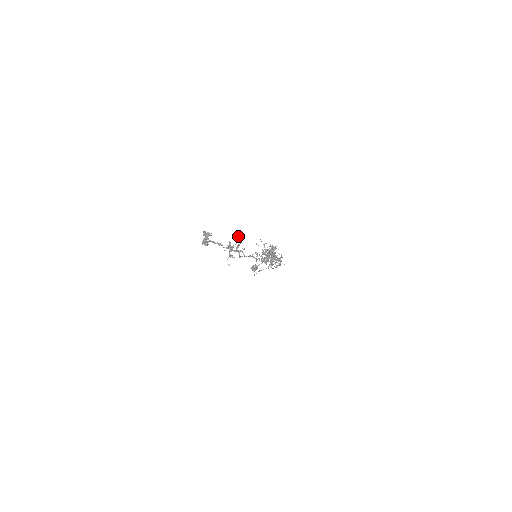
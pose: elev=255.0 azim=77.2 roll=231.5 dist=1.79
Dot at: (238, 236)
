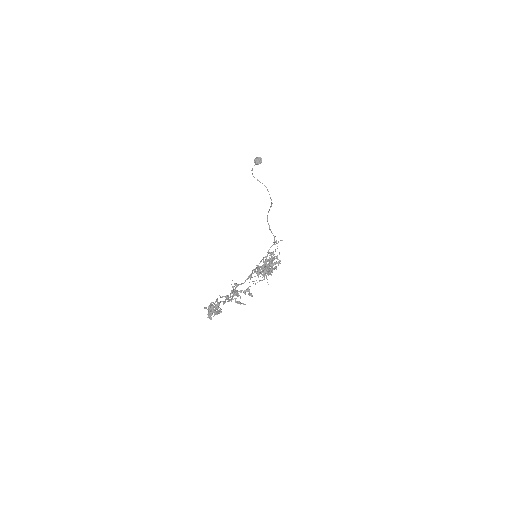
Dot at: (249, 286)
